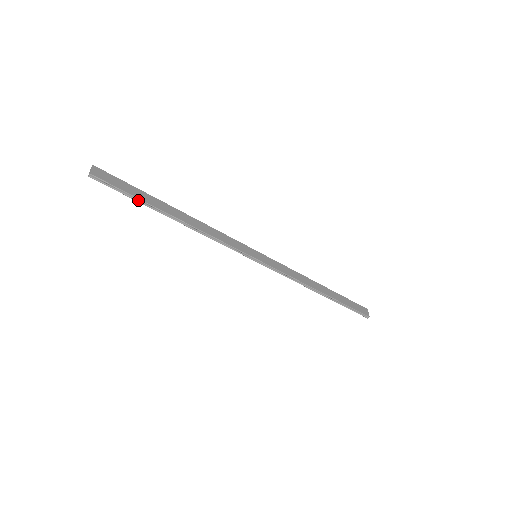
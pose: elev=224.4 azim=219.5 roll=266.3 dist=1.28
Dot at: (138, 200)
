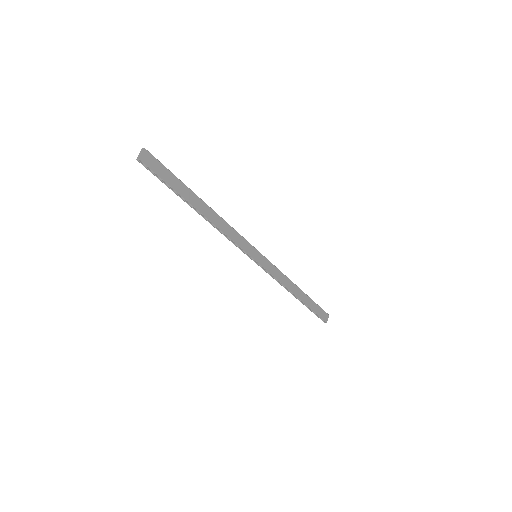
Dot at: (173, 190)
